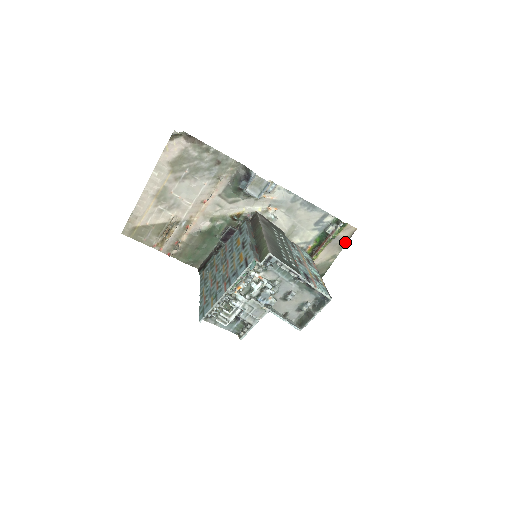
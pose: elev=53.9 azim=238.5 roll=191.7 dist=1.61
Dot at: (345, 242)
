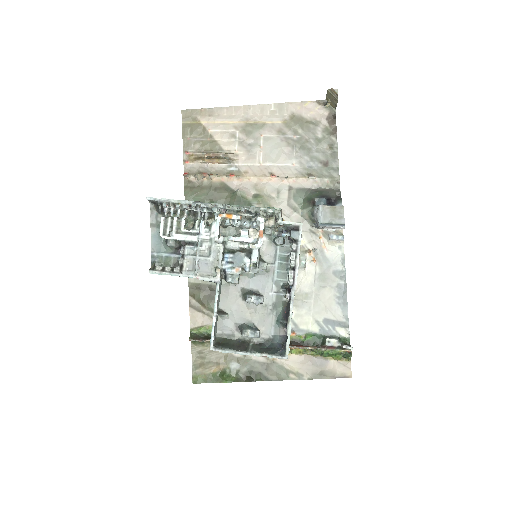
Dot at: (326, 375)
